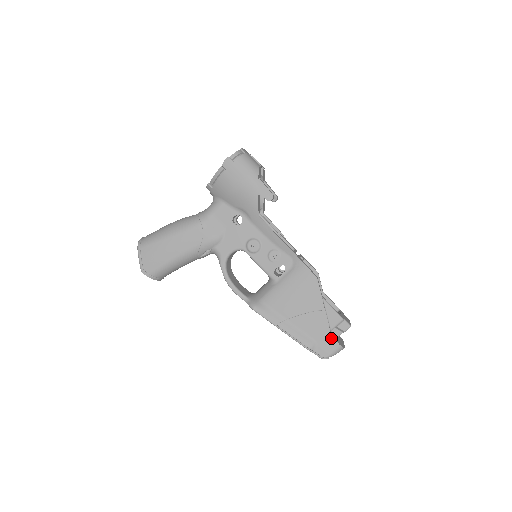
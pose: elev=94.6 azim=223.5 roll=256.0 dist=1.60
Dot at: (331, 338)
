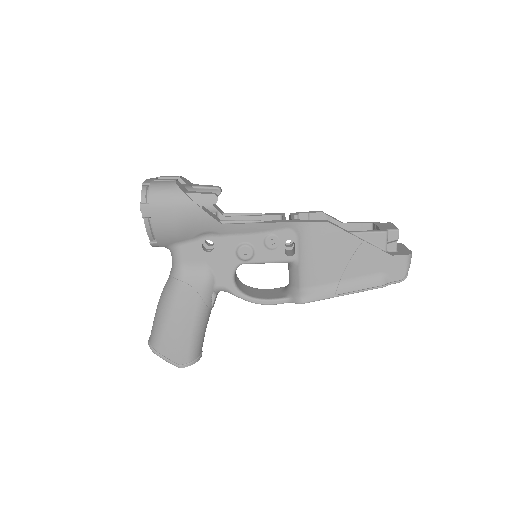
Dot at: (393, 257)
